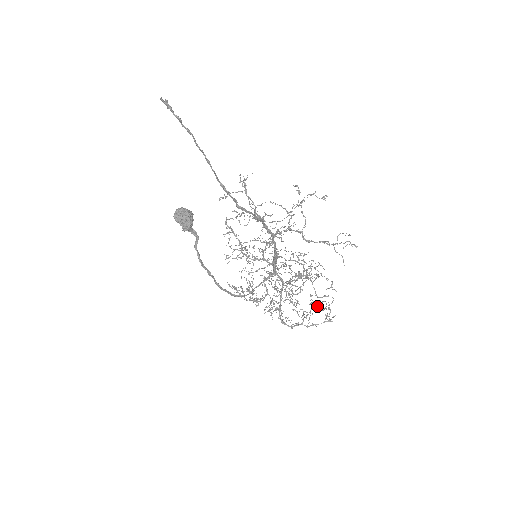
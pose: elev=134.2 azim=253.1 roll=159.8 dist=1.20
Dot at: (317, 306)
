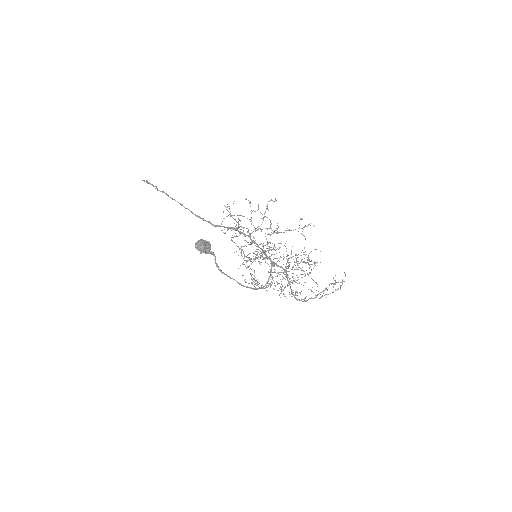
Dot at: occluded
